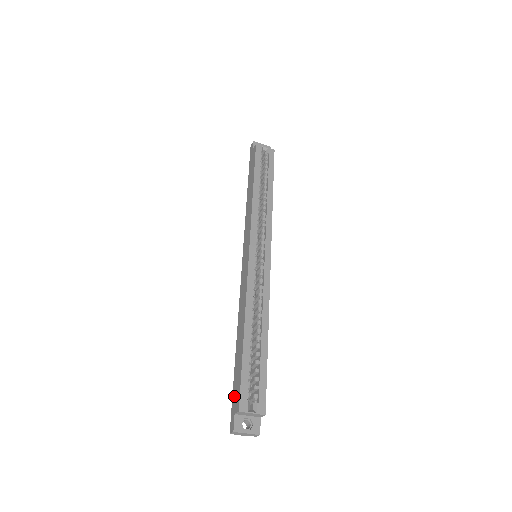
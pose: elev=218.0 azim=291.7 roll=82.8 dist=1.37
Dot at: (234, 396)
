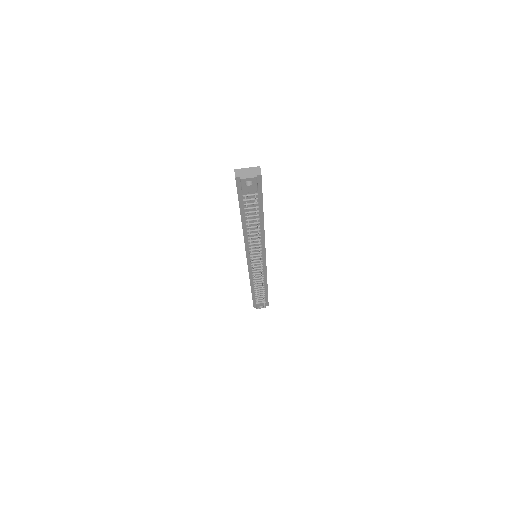
Dot at: occluded
